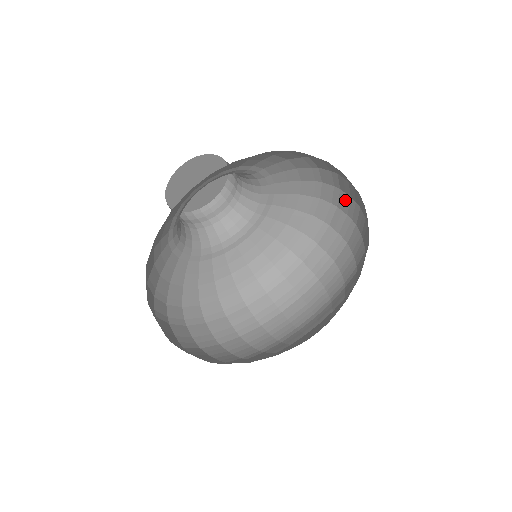
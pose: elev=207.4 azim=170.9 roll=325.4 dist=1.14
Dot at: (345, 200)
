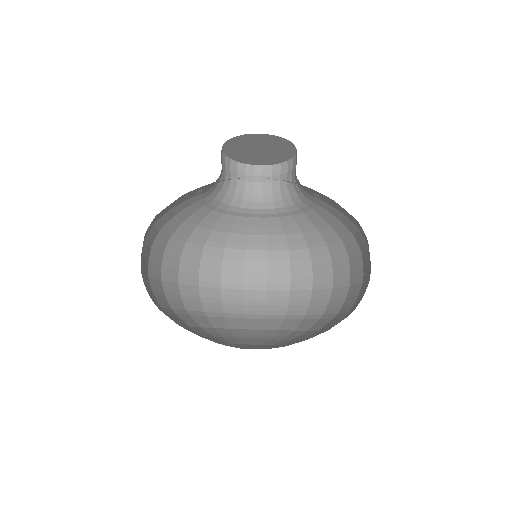
Dot at: occluded
